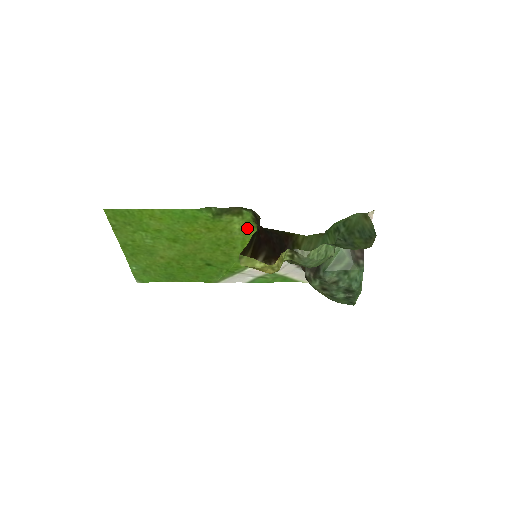
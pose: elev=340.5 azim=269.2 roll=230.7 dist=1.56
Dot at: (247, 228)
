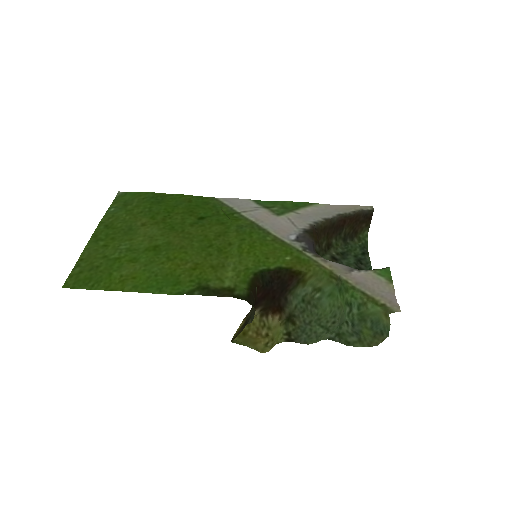
Dot at: (242, 271)
